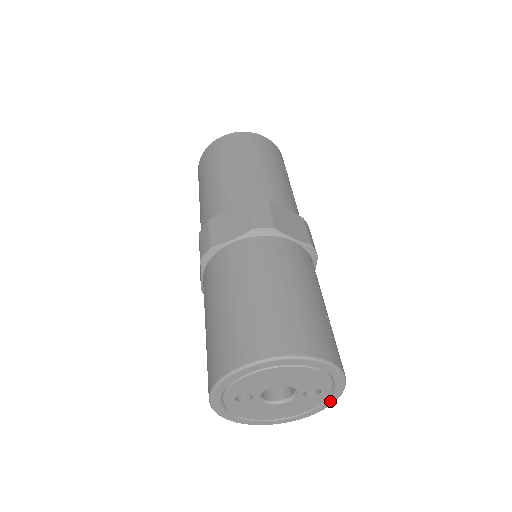
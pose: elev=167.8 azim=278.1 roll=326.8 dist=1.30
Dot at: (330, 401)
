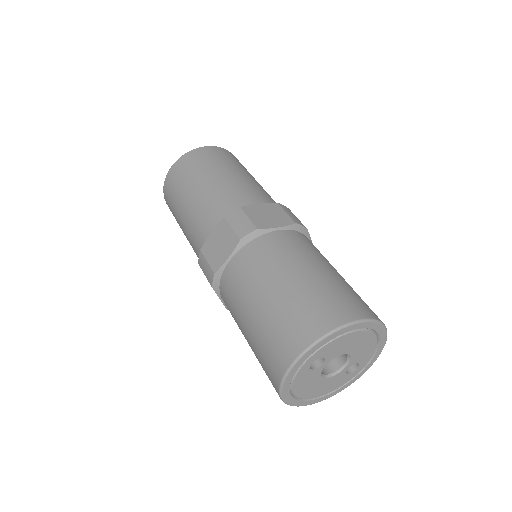
Dot at: (351, 382)
